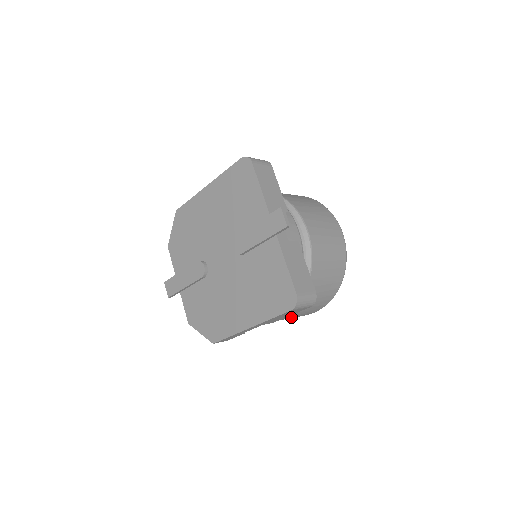
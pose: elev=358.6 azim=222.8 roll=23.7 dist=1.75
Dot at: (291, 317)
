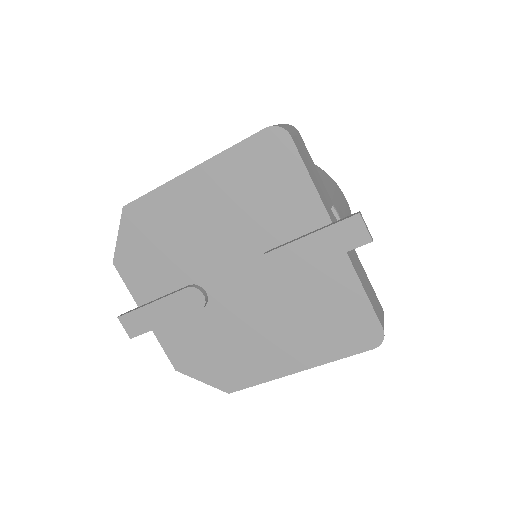
Dot at: occluded
